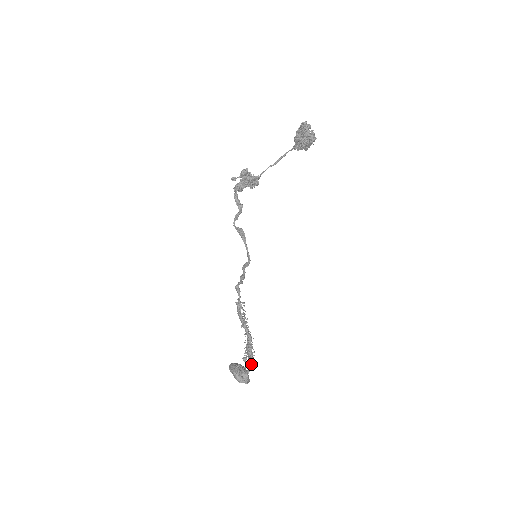
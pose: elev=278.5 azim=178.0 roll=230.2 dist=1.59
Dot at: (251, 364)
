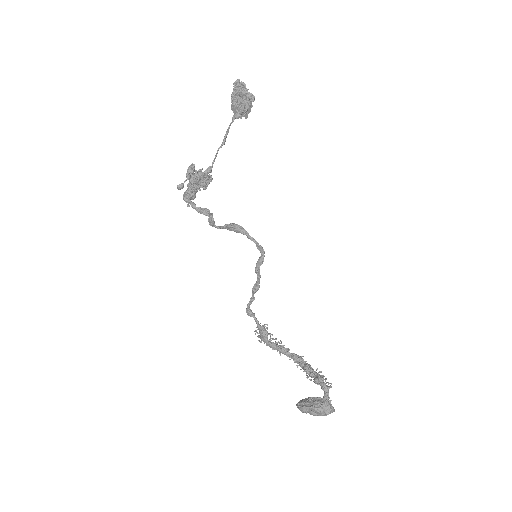
Dot at: (324, 384)
